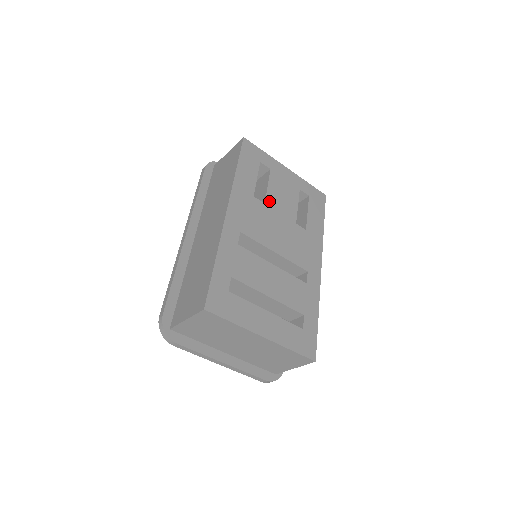
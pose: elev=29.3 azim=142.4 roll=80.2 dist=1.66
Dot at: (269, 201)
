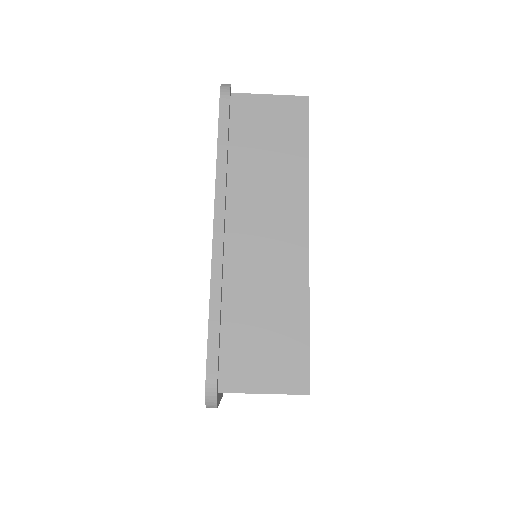
Dot at: occluded
